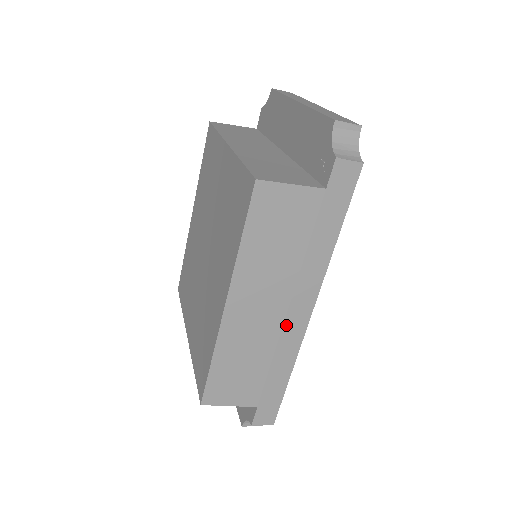
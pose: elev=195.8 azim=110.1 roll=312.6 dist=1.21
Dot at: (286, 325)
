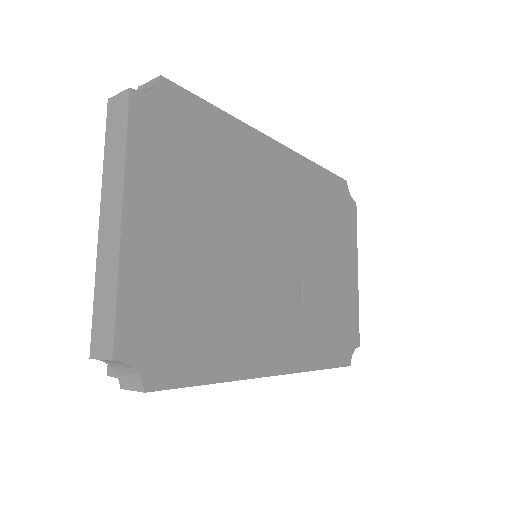
Dot at: occluded
